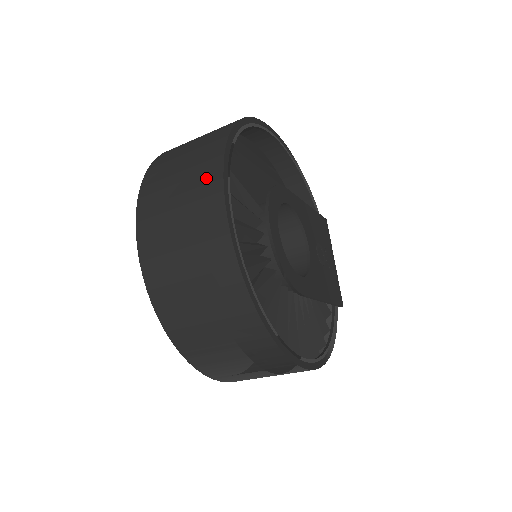
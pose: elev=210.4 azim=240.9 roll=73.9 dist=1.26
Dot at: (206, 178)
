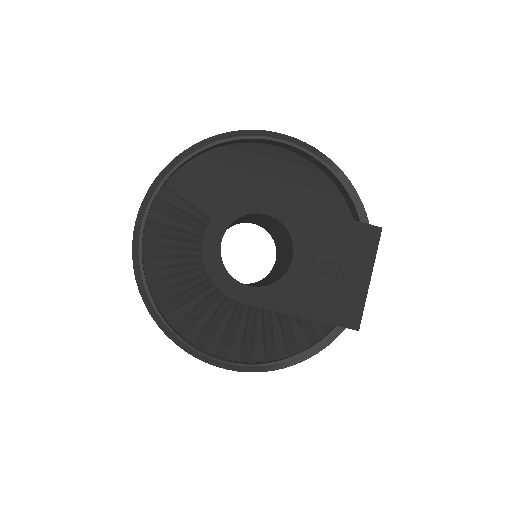
Dot at: occluded
